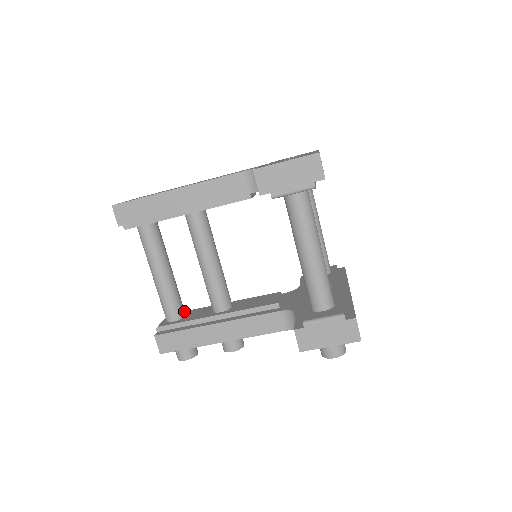
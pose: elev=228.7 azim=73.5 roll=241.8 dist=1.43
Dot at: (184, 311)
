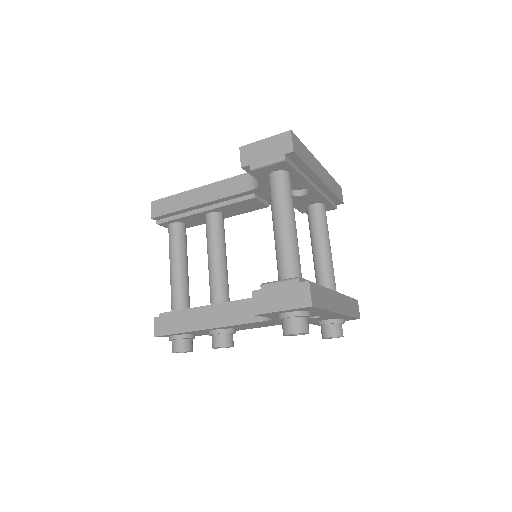
Dot at: (189, 307)
